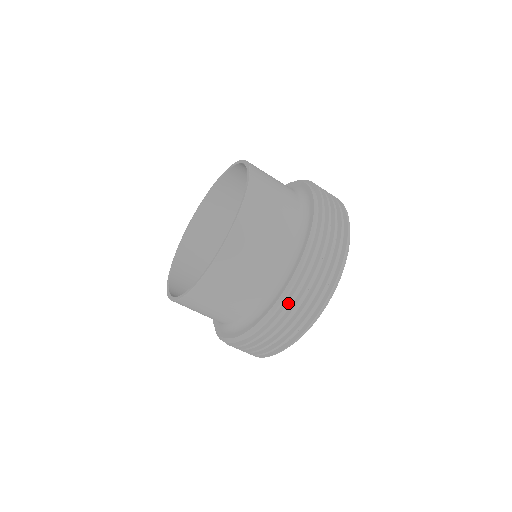
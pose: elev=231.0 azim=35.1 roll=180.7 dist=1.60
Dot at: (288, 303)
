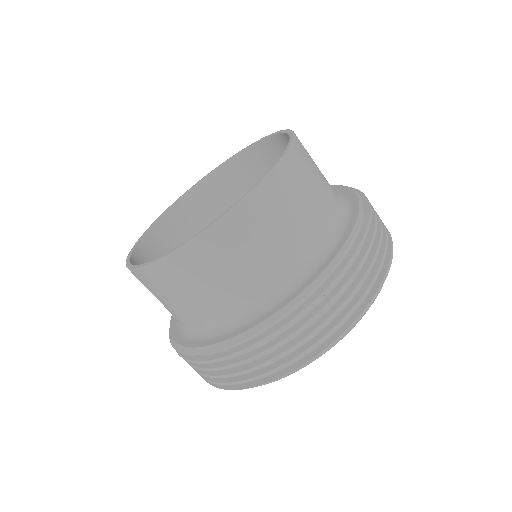
Dot at: (319, 296)
